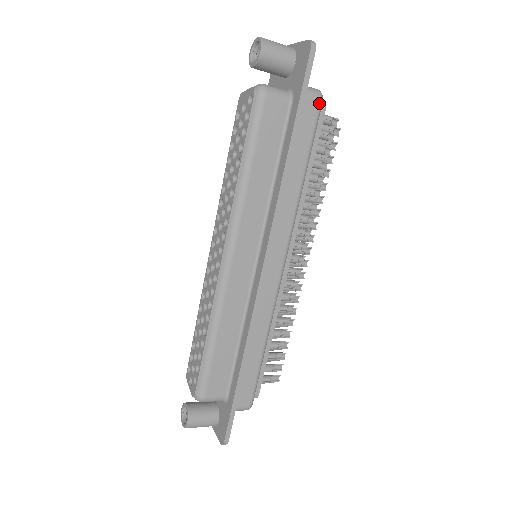
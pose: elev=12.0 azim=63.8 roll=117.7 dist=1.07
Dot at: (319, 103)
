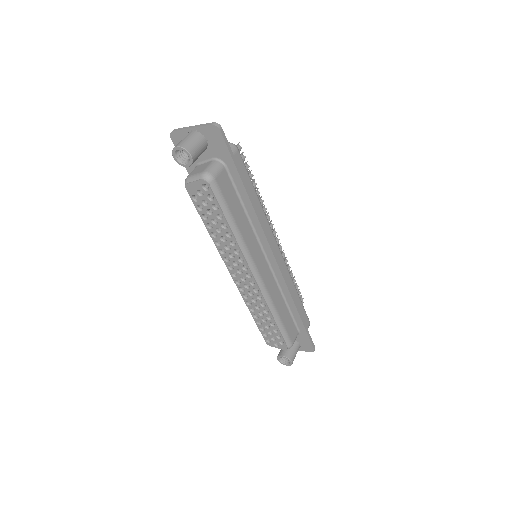
Dot at: (238, 151)
